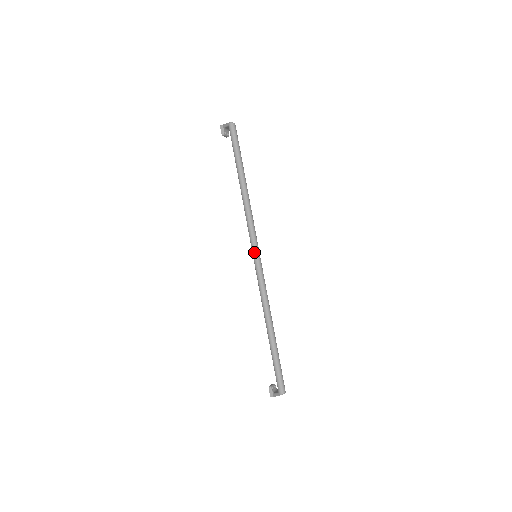
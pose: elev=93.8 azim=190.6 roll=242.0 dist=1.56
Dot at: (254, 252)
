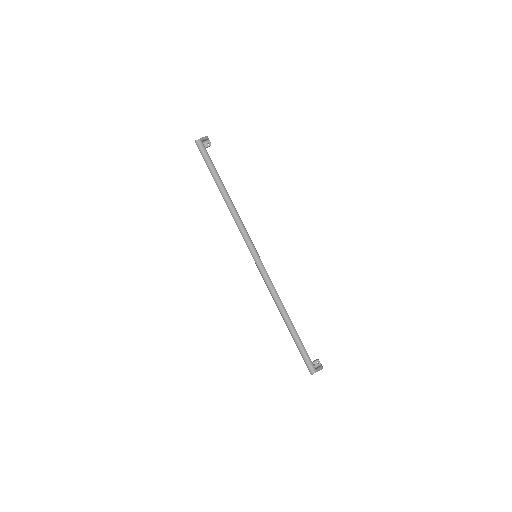
Dot at: (251, 254)
